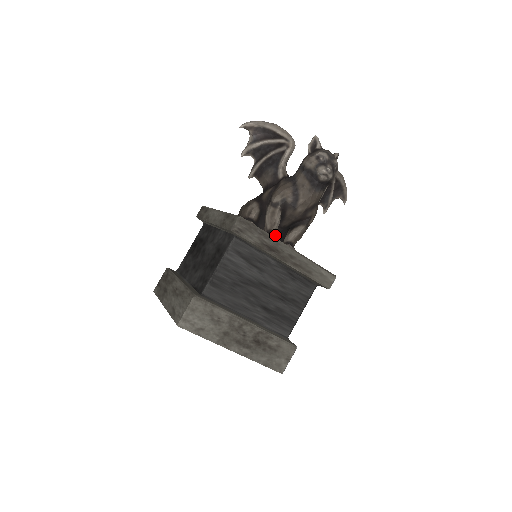
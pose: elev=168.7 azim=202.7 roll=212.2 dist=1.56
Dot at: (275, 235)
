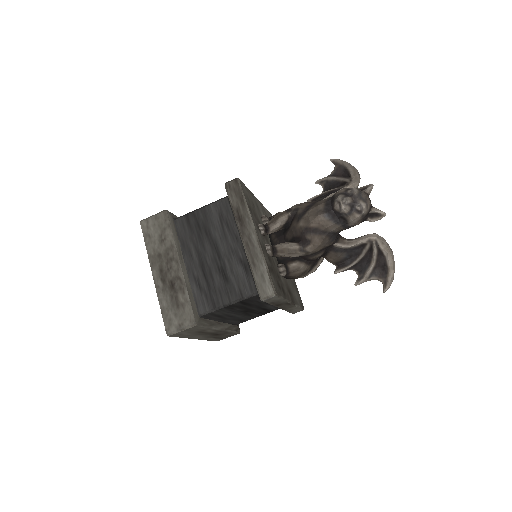
Dot at: occluded
